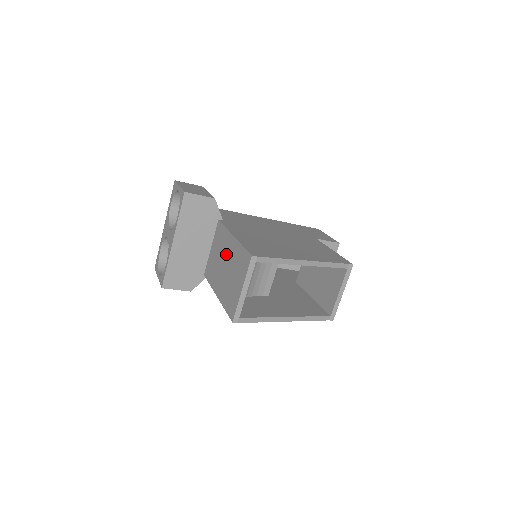
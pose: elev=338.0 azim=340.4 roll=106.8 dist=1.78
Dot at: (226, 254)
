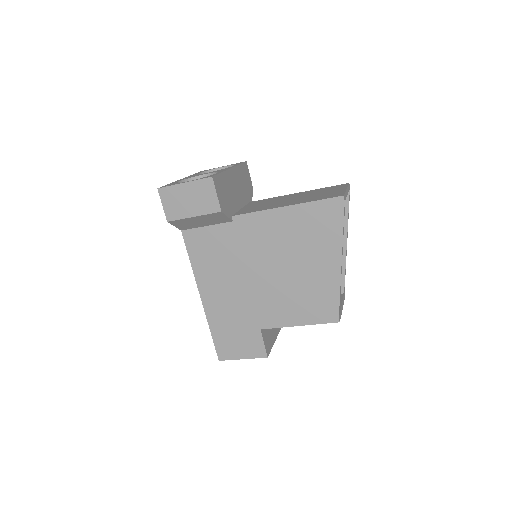
Dot at: (290, 197)
